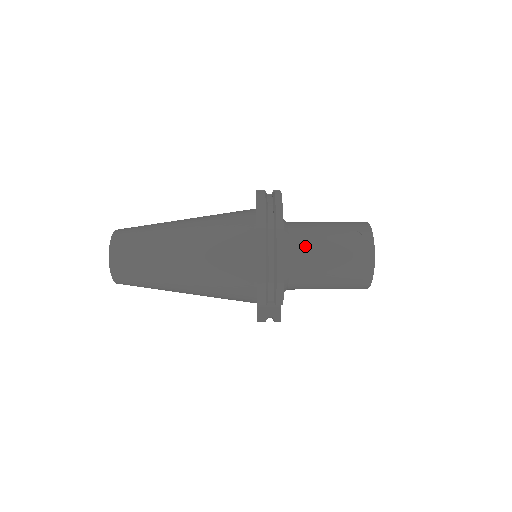
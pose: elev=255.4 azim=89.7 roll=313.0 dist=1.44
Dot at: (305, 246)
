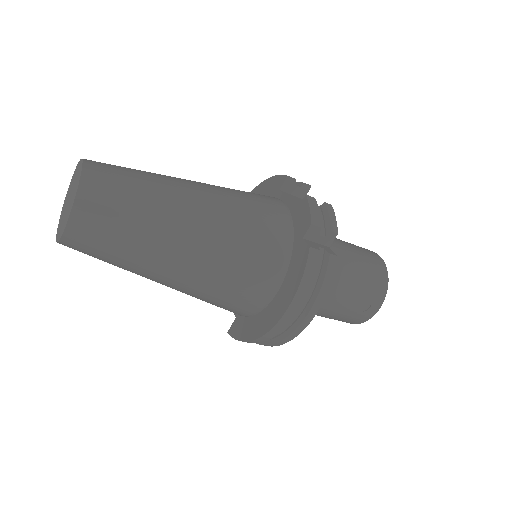
Dot at: occluded
